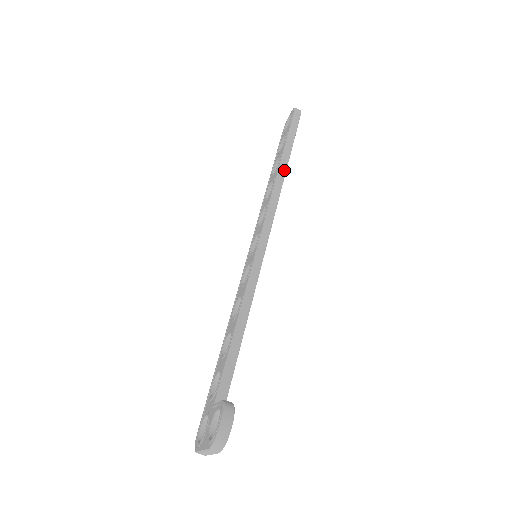
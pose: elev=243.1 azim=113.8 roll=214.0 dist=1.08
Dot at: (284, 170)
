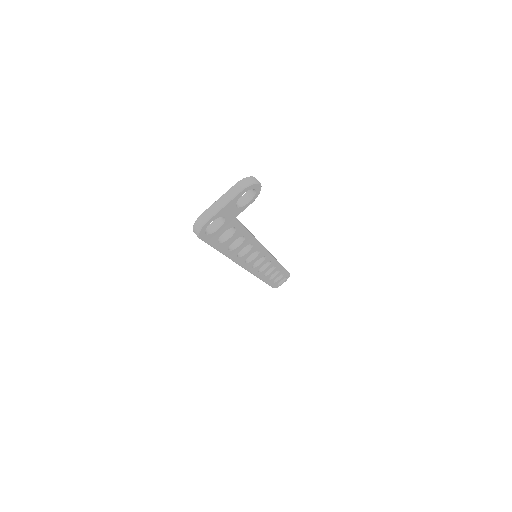
Dot at: (280, 264)
